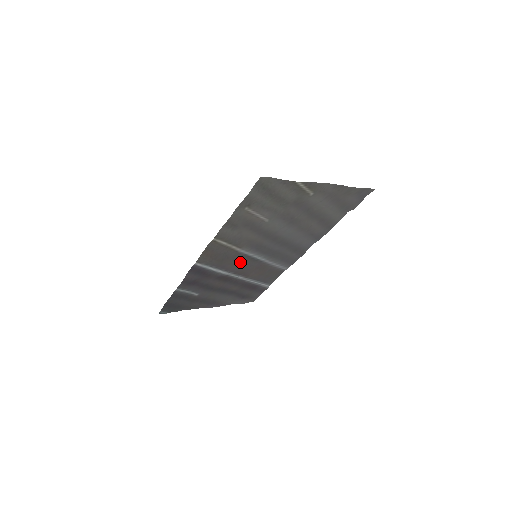
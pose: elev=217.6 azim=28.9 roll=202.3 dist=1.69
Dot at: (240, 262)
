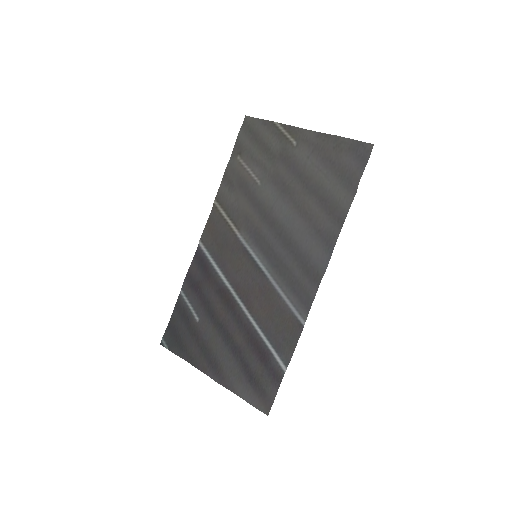
Dot at: (241, 264)
